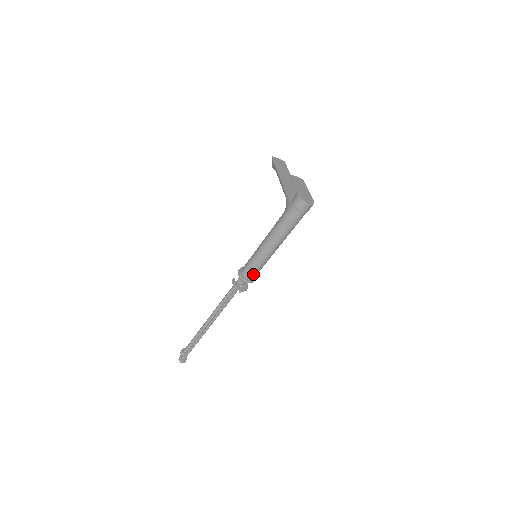
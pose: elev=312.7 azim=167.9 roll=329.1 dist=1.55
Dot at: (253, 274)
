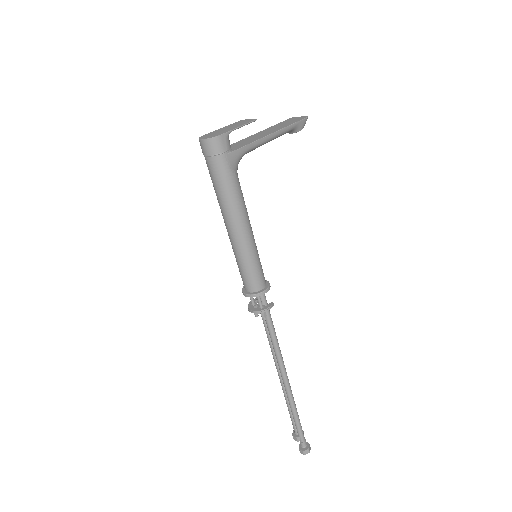
Dot at: (245, 281)
